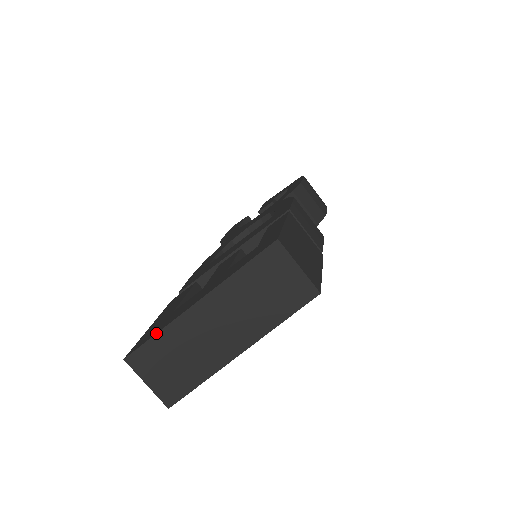
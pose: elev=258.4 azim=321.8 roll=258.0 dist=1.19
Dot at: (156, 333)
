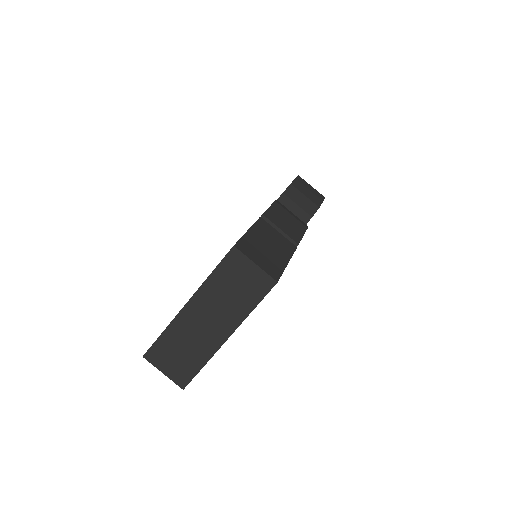
Dot at: (161, 333)
